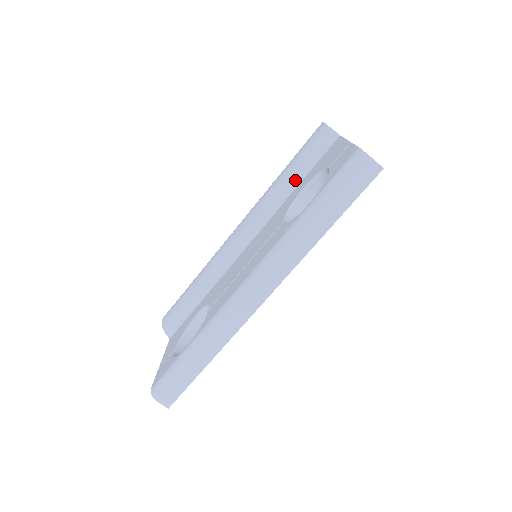
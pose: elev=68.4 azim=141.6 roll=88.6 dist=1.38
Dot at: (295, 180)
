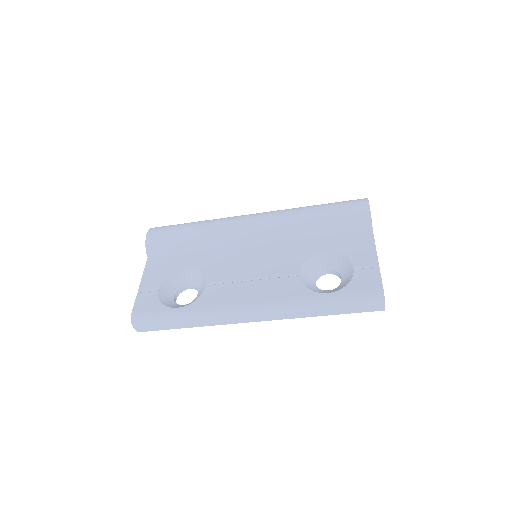
Dot at: (321, 231)
